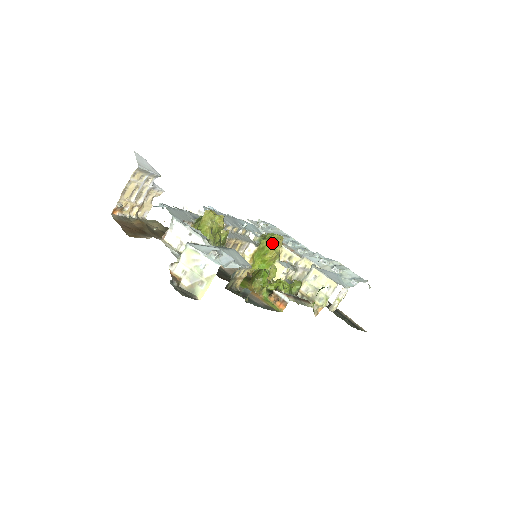
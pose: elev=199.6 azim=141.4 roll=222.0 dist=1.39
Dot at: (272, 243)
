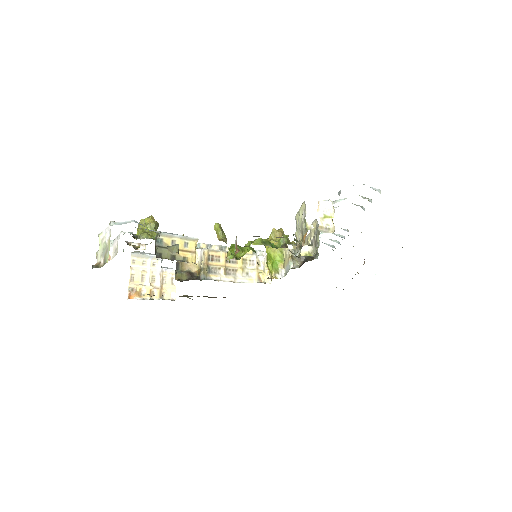
Dot at: (269, 238)
